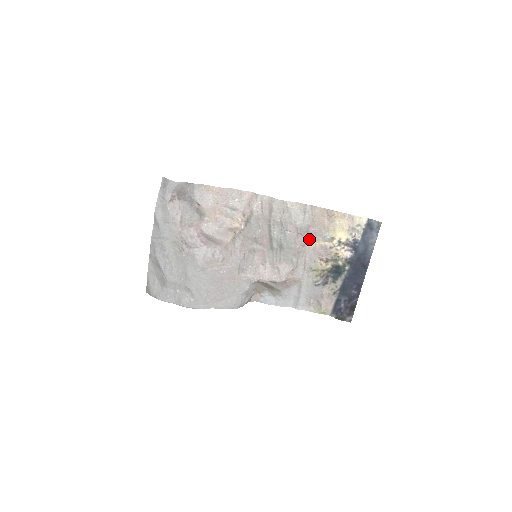
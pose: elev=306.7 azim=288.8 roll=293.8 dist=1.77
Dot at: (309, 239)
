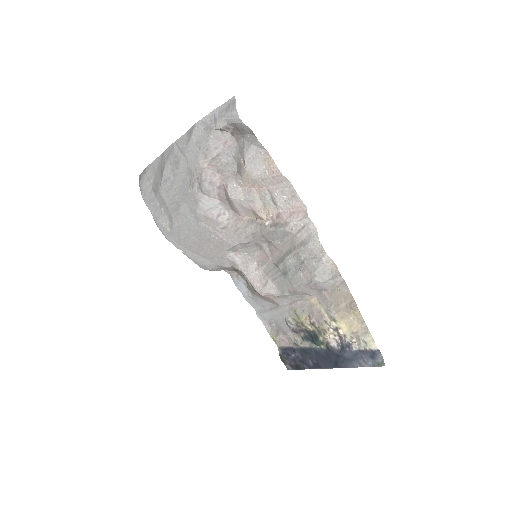
Dot at: (316, 295)
